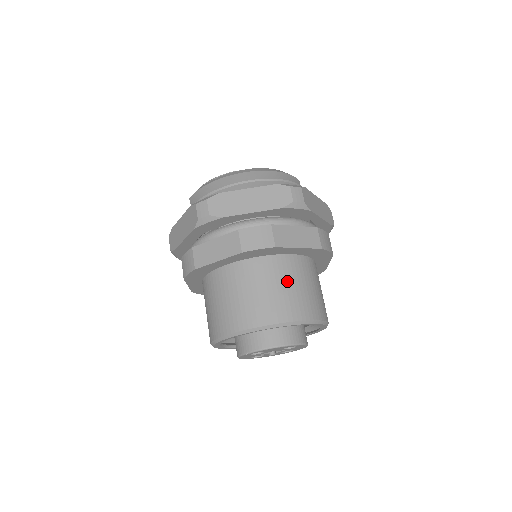
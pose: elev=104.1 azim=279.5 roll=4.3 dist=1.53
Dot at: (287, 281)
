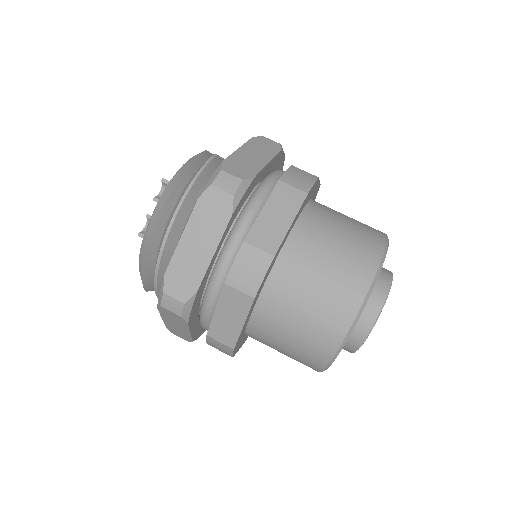
Dot at: (318, 262)
